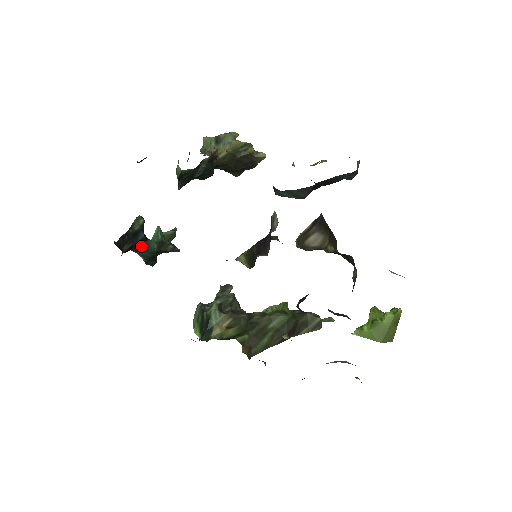
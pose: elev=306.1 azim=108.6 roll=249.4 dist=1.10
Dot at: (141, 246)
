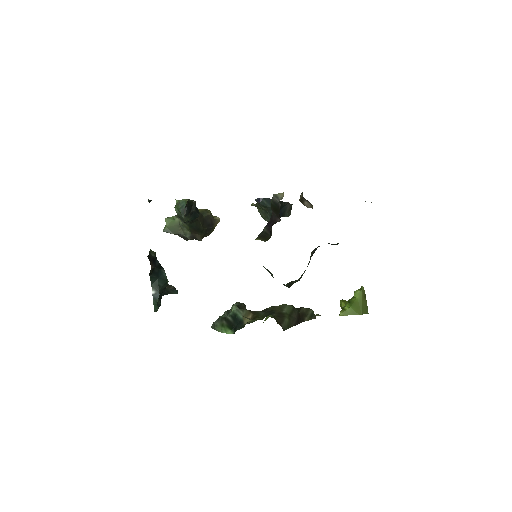
Dot at: (158, 273)
